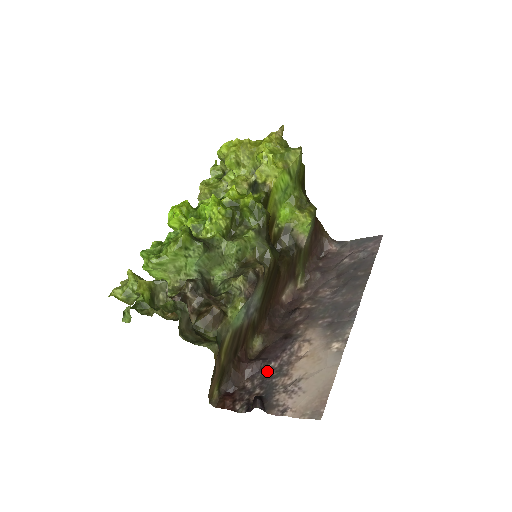
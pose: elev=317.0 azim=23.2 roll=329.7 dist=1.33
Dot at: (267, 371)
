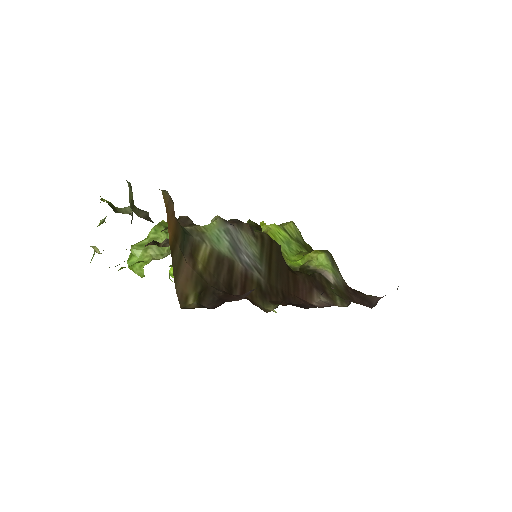
Dot at: occluded
